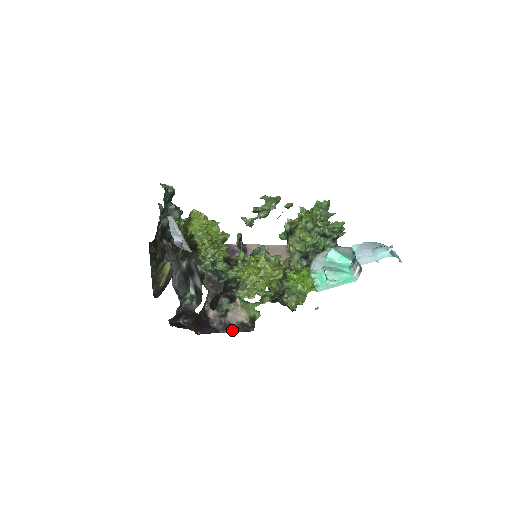
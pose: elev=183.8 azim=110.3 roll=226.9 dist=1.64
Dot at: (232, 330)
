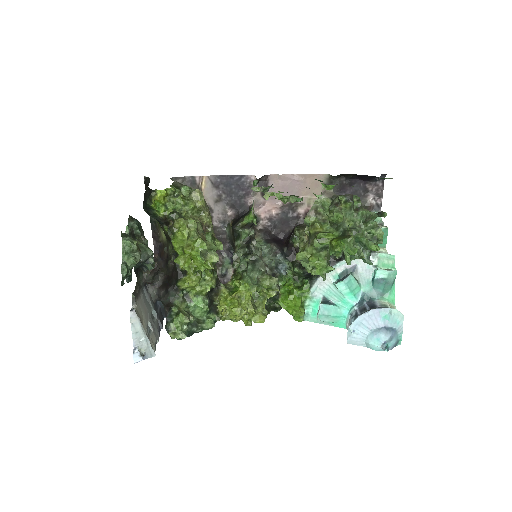
Dot at: occluded
